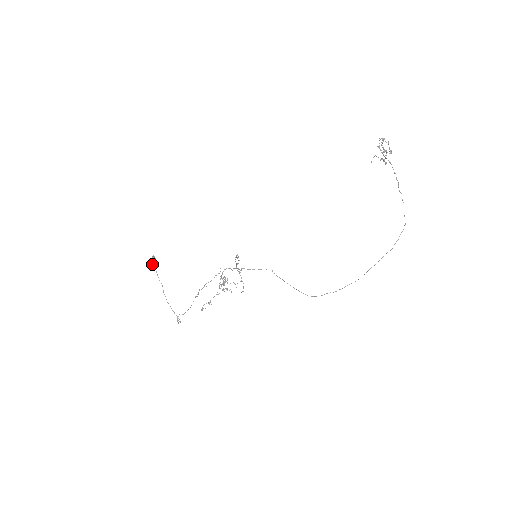
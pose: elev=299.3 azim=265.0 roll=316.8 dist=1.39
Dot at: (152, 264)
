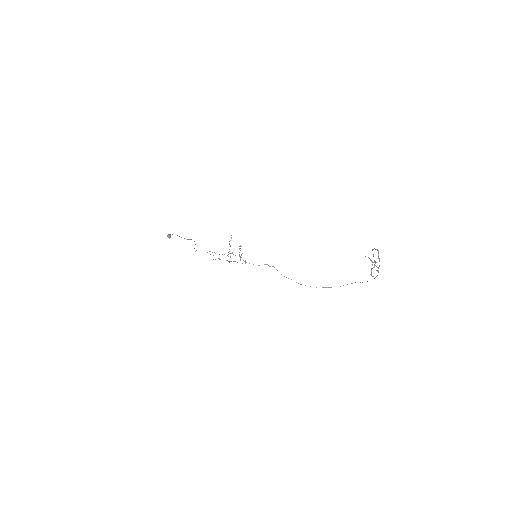
Dot at: occluded
